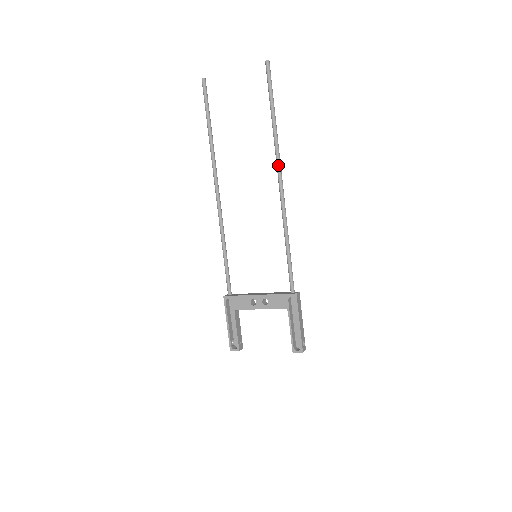
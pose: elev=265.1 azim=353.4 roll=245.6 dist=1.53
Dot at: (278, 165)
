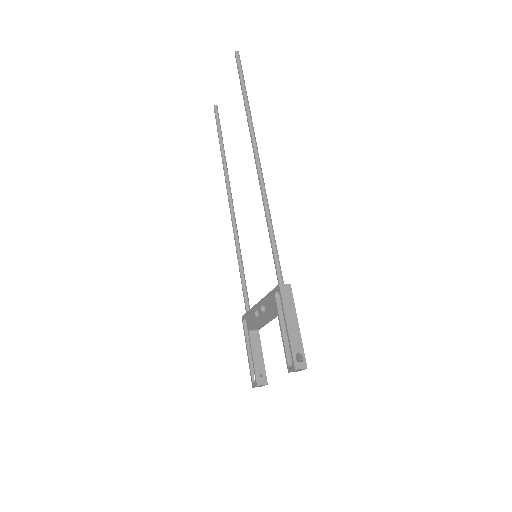
Dot at: (252, 142)
